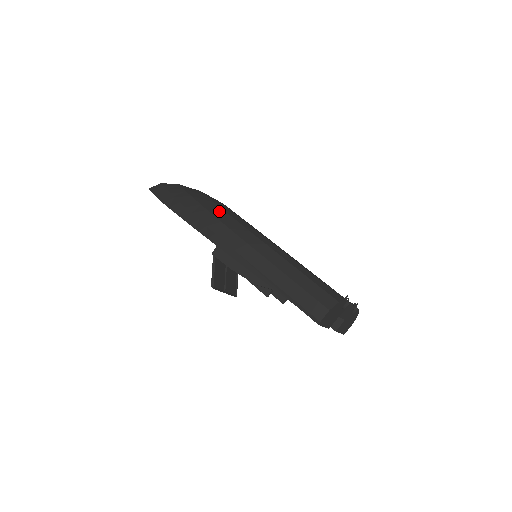
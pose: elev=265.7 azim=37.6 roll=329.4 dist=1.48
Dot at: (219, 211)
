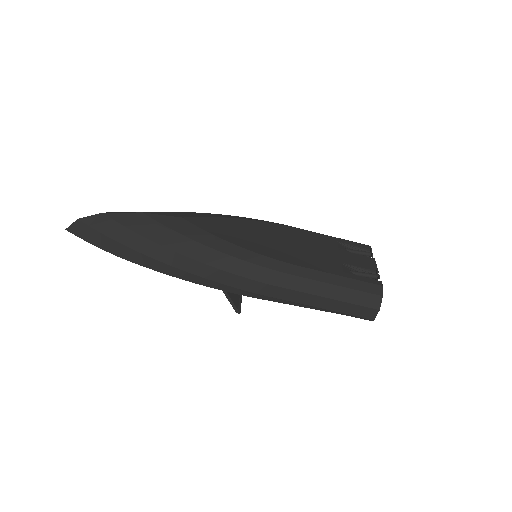
Dot at: (203, 252)
